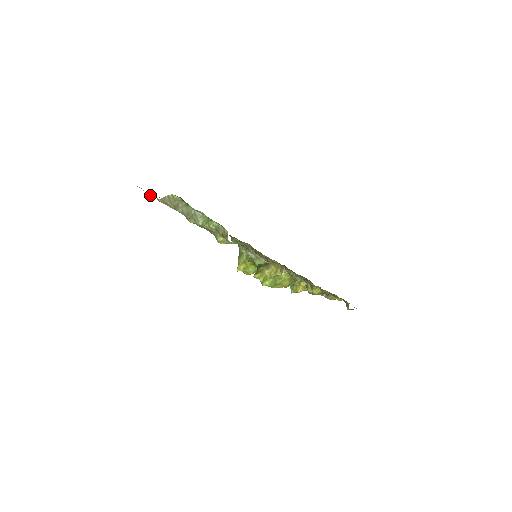
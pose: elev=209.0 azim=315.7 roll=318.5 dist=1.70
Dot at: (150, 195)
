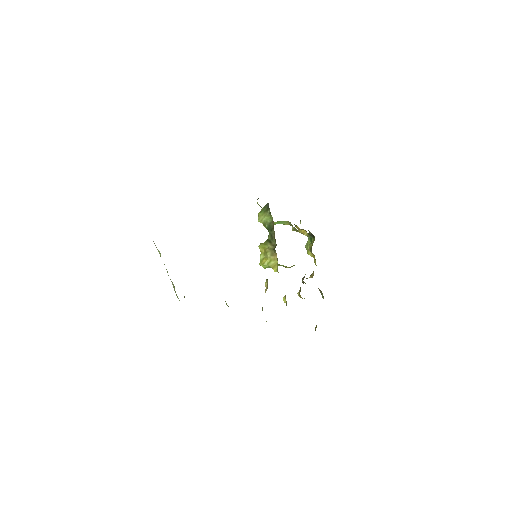
Dot at: occluded
